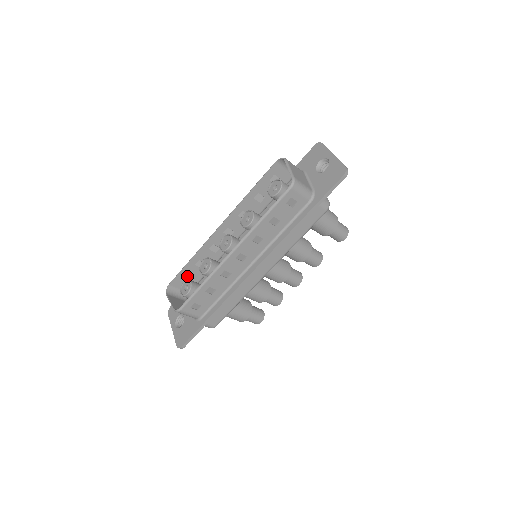
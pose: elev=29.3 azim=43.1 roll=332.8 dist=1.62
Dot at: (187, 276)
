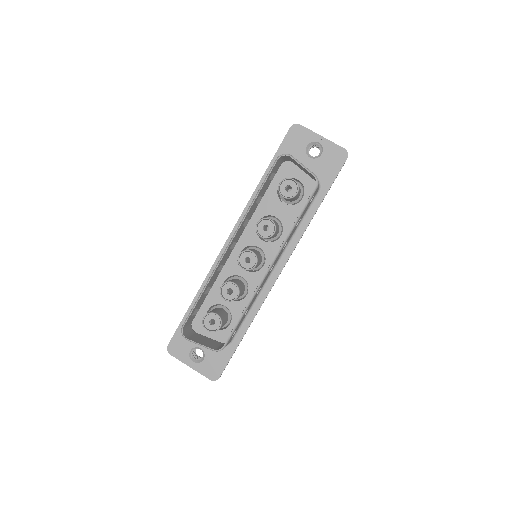
Dot at: (196, 308)
